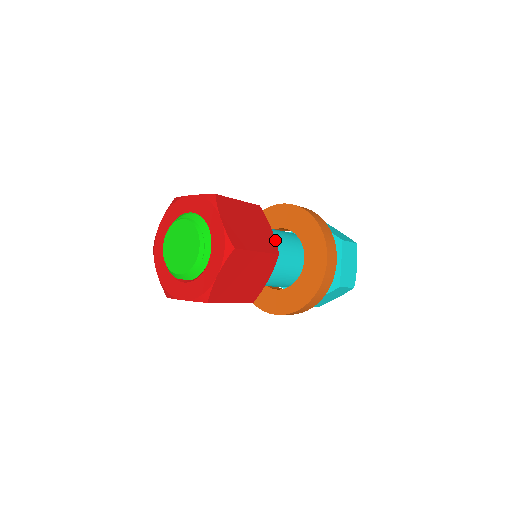
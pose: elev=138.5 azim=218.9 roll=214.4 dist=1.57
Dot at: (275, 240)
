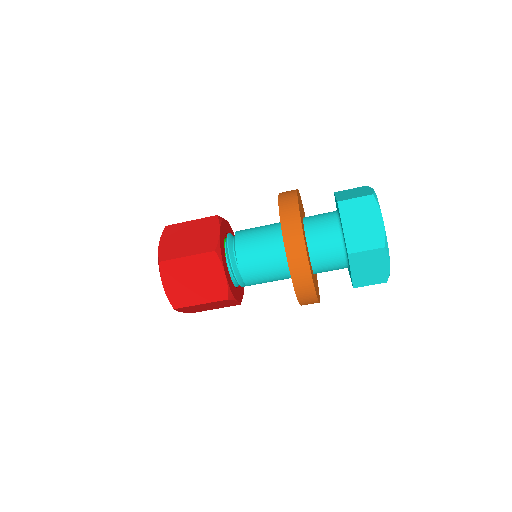
Dot at: (227, 285)
